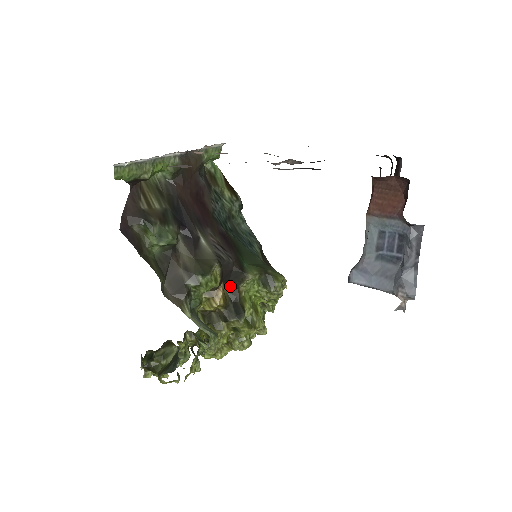
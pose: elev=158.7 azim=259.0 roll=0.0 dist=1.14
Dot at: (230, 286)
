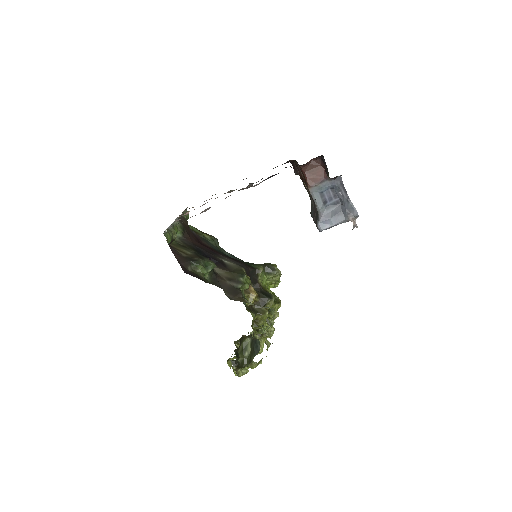
Dot at: (253, 283)
